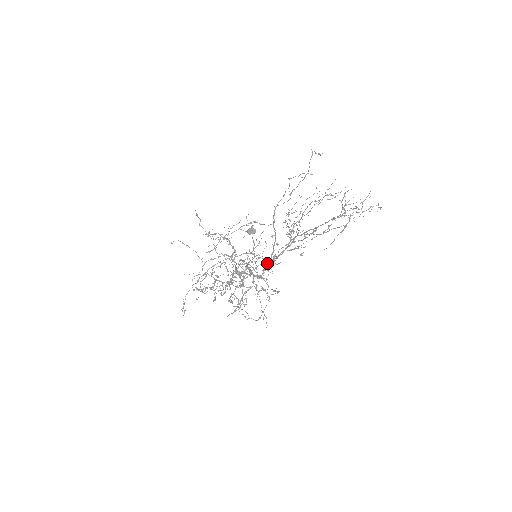
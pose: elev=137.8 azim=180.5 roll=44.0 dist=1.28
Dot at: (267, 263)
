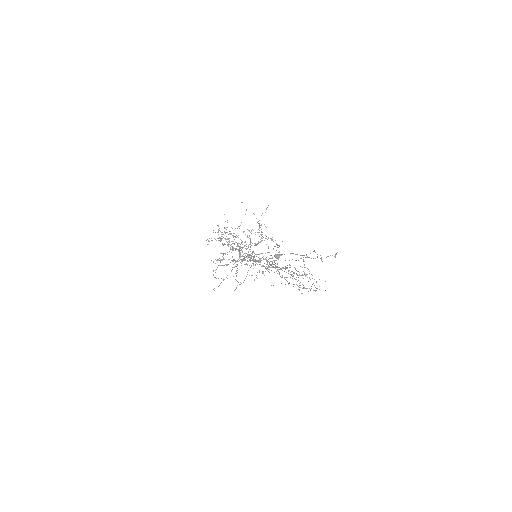
Dot at: (252, 260)
